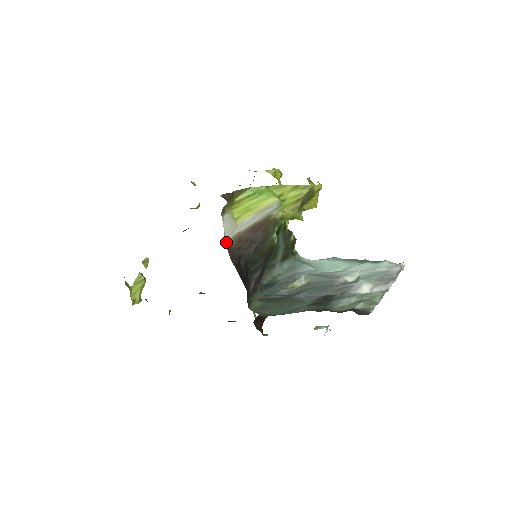
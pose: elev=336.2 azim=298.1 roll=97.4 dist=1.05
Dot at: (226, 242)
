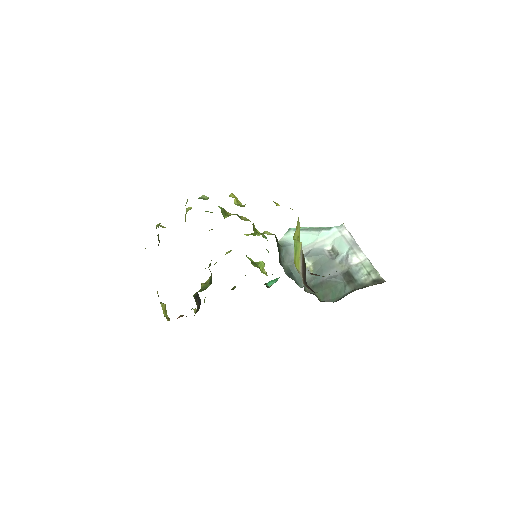
Dot at: occluded
